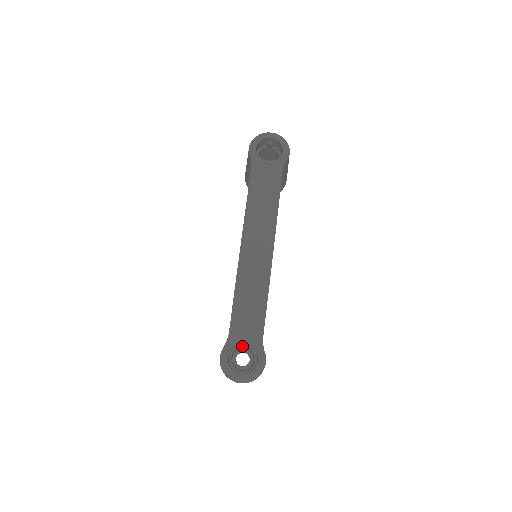
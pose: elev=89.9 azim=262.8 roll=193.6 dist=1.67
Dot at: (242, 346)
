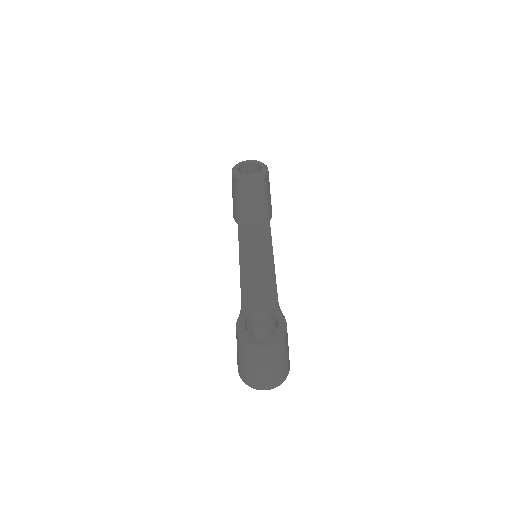
Dot at: (258, 323)
